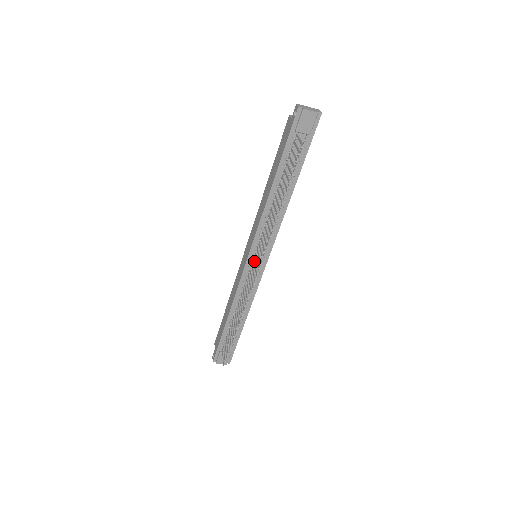
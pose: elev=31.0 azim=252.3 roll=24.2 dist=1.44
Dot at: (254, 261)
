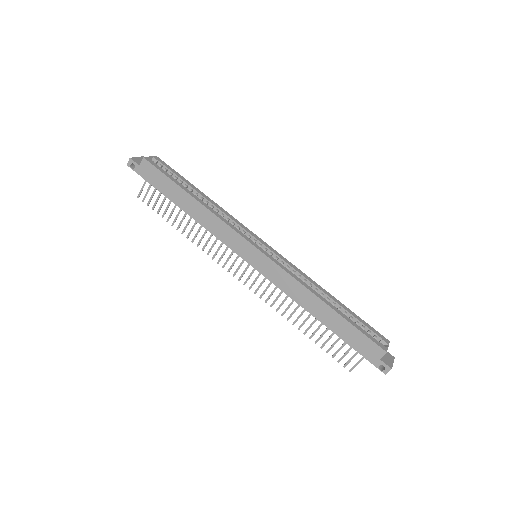
Dot at: occluded
